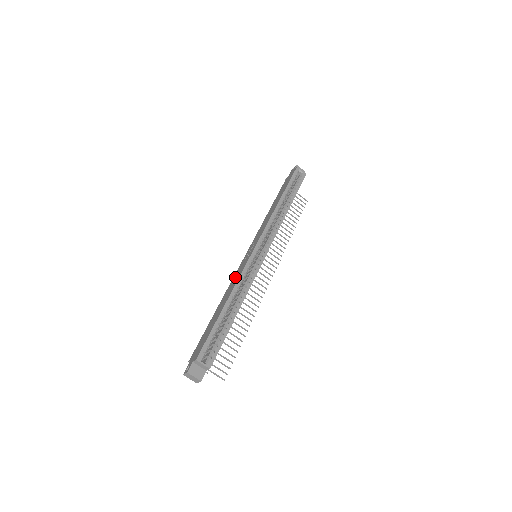
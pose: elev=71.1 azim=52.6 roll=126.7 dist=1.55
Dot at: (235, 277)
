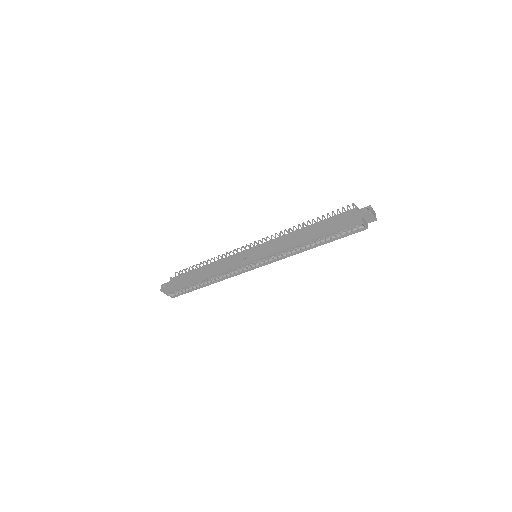
Dot at: (226, 262)
